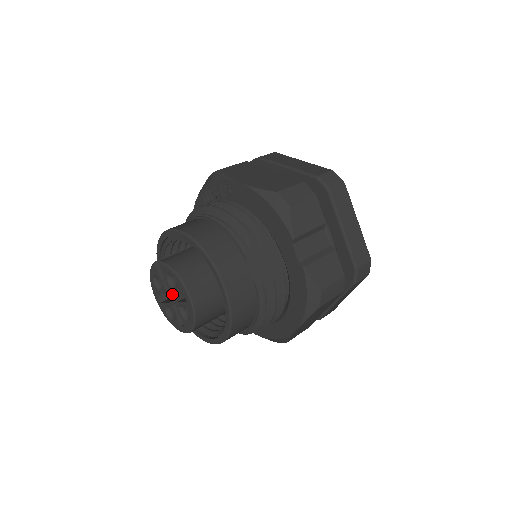
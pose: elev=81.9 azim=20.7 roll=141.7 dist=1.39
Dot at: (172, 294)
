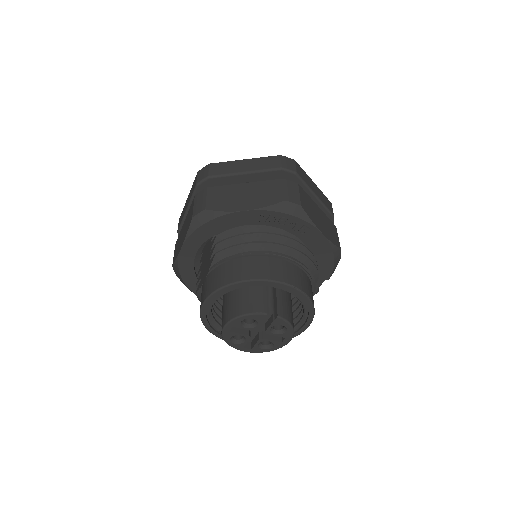
Dot at: occluded
